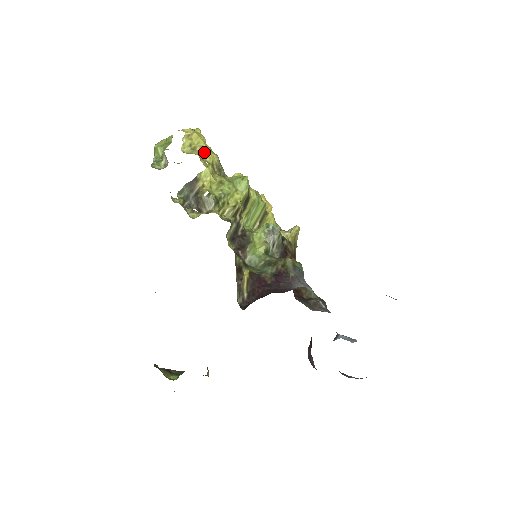
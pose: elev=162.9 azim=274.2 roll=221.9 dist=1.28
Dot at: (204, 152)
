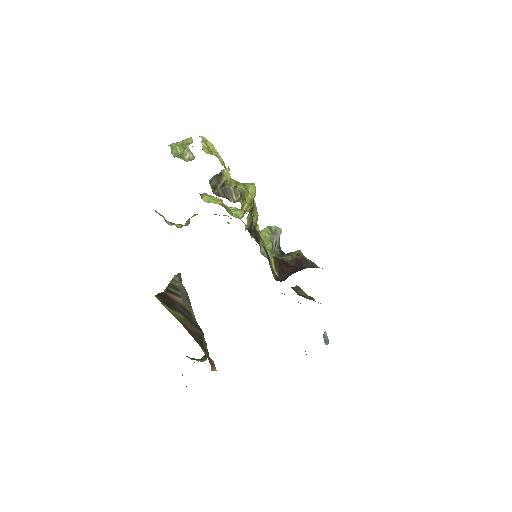
Dot at: (218, 157)
